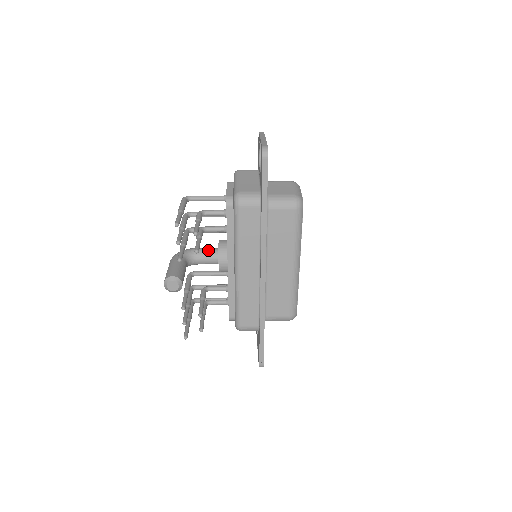
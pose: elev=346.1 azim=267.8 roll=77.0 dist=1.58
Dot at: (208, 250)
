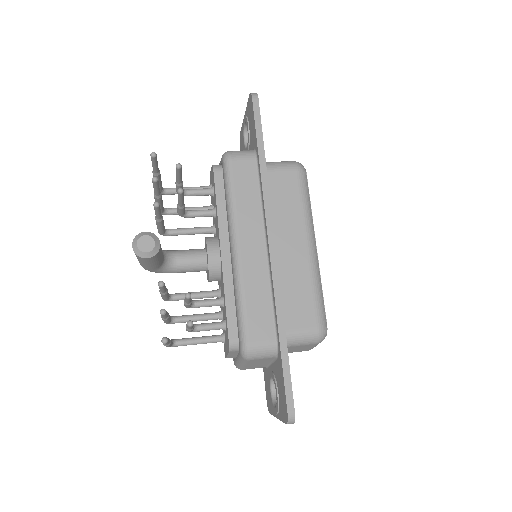
Dot at: (191, 249)
